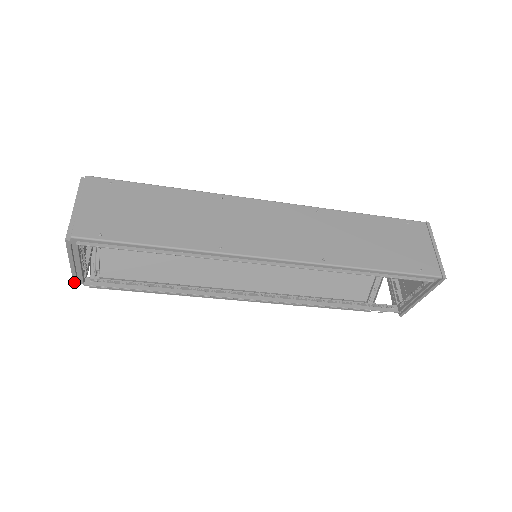
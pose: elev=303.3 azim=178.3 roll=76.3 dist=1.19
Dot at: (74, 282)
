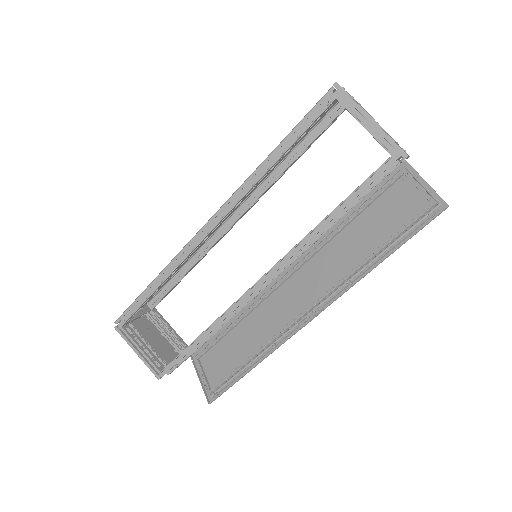
Dot at: (154, 374)
